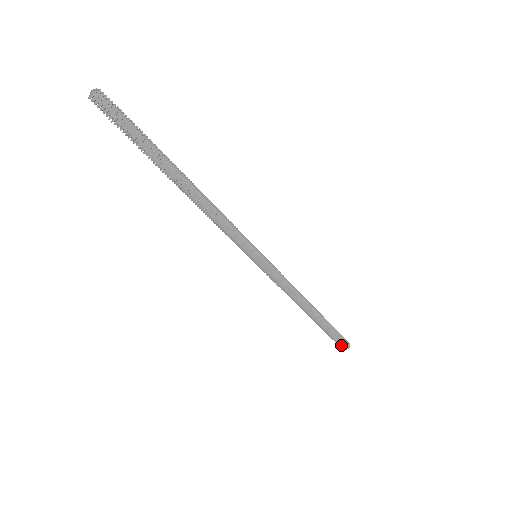
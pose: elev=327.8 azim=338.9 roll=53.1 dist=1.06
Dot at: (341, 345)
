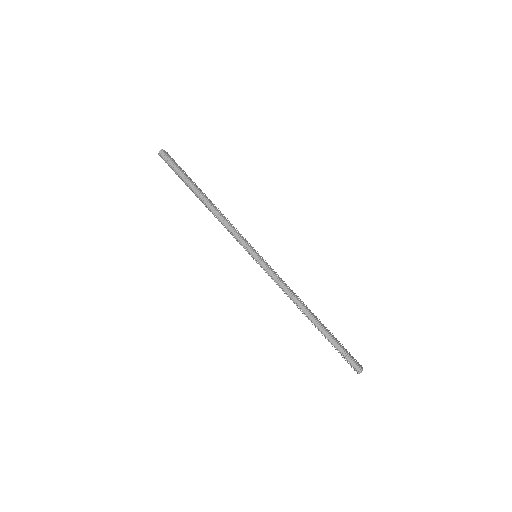
Dot at: (352, 365)
